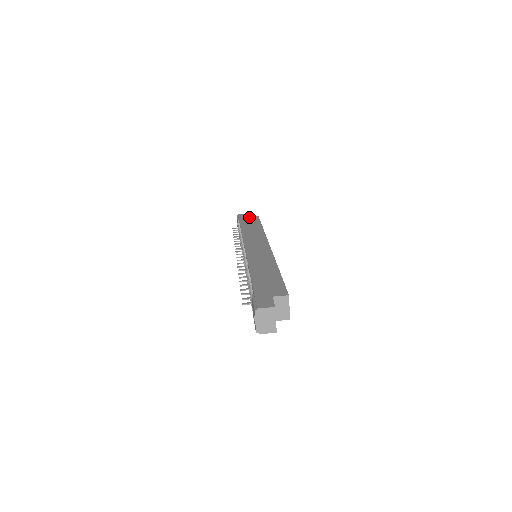
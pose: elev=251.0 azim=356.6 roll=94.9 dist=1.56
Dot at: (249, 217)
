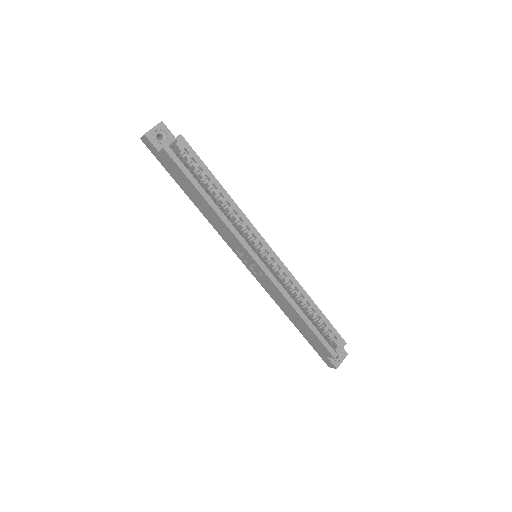
Dot at: occluded
